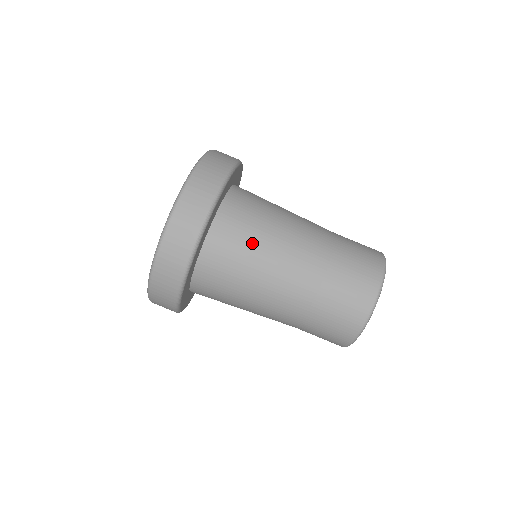
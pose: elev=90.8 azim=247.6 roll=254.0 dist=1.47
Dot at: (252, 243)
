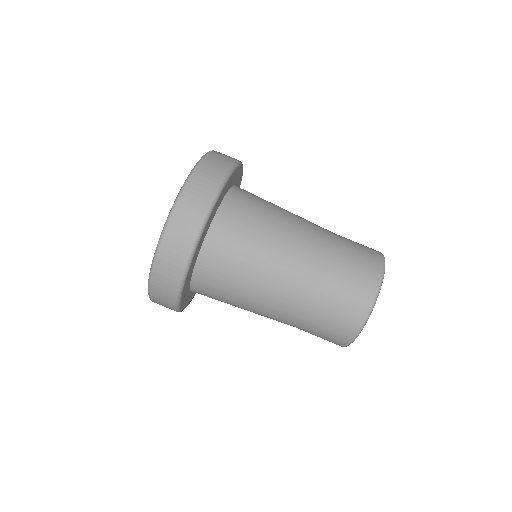
Dot at: (242, 266)
